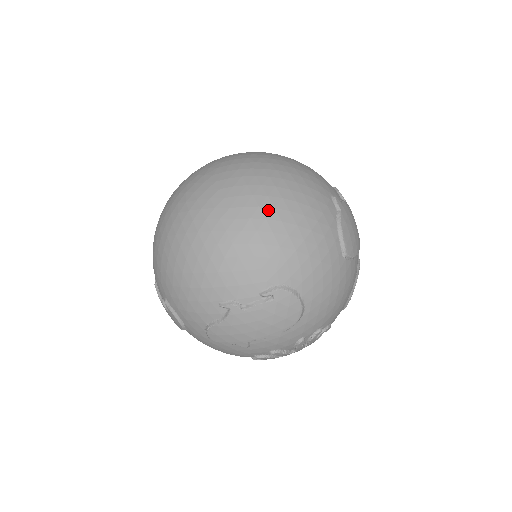
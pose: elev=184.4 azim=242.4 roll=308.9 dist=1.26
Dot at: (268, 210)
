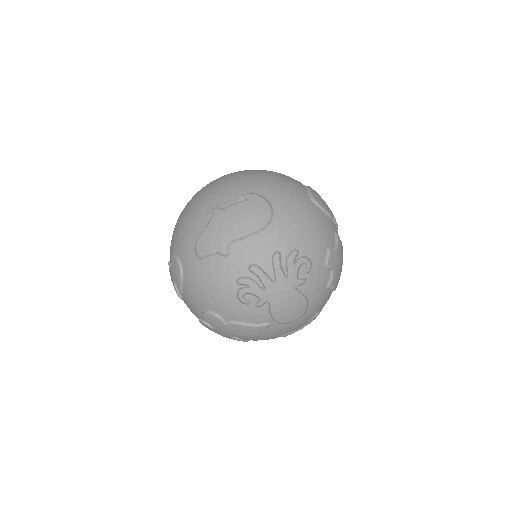
Dot at: (250, 170)
